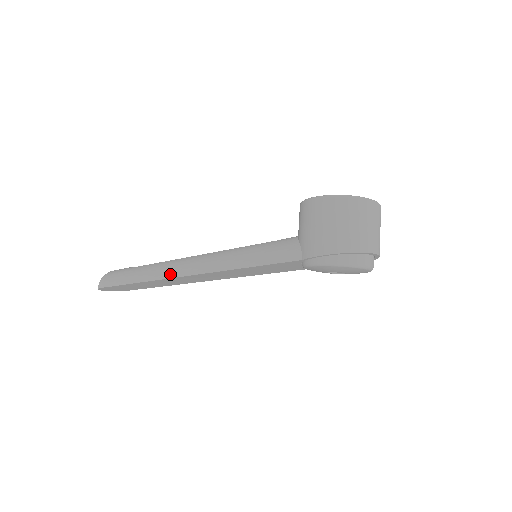
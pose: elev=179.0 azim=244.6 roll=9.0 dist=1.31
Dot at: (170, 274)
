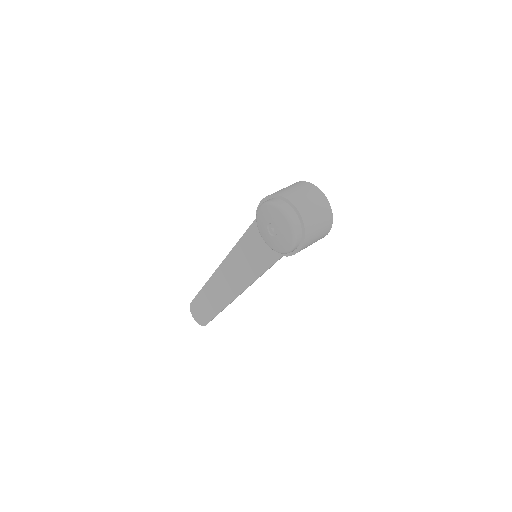
Dot at: occluded
